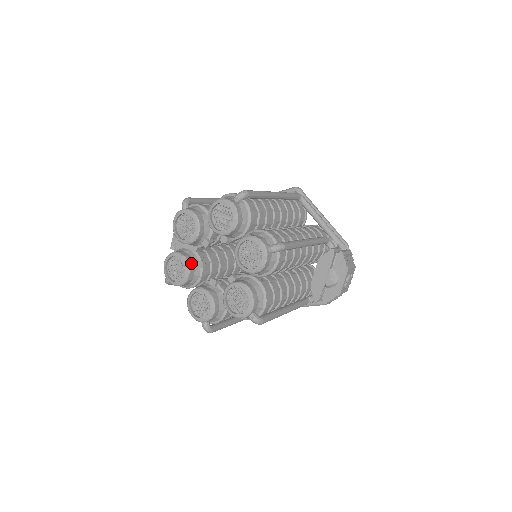
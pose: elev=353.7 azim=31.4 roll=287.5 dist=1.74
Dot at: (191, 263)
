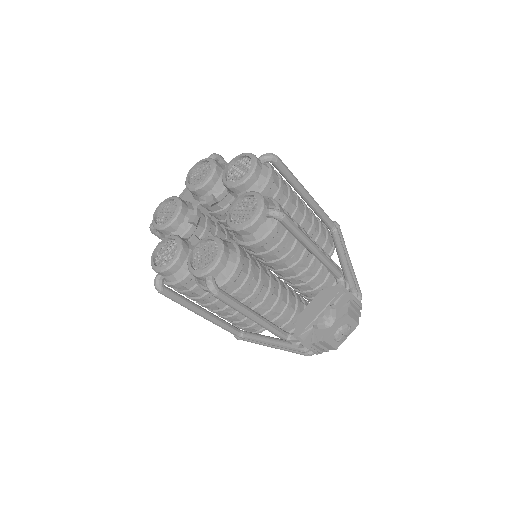
Dot at: (184, 211)
